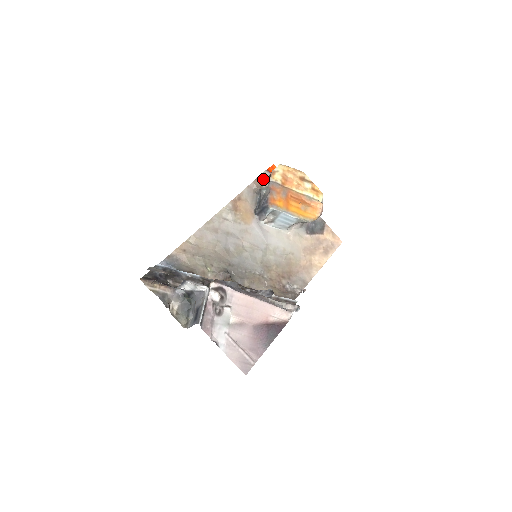
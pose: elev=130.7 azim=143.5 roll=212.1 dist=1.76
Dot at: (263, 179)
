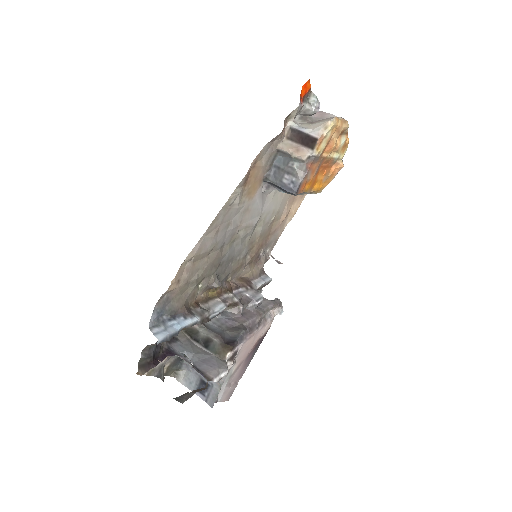
Dot at: (291, 120)
